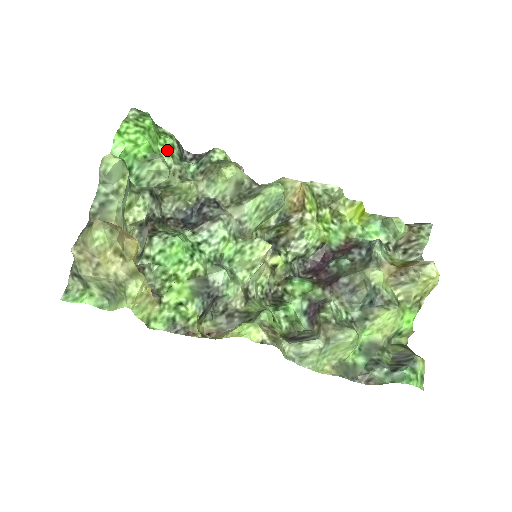
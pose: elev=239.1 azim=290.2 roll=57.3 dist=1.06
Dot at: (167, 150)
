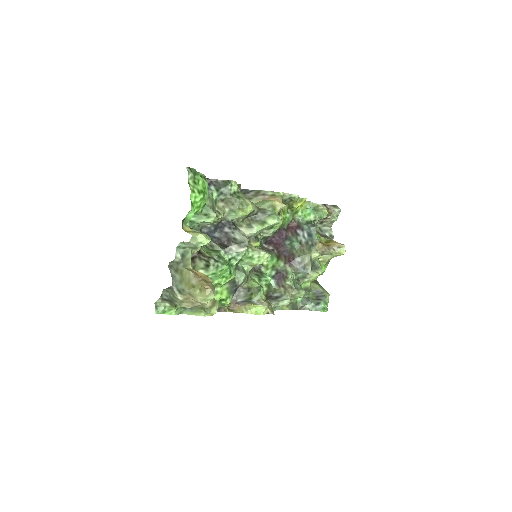
Dot at: (207, 195)
